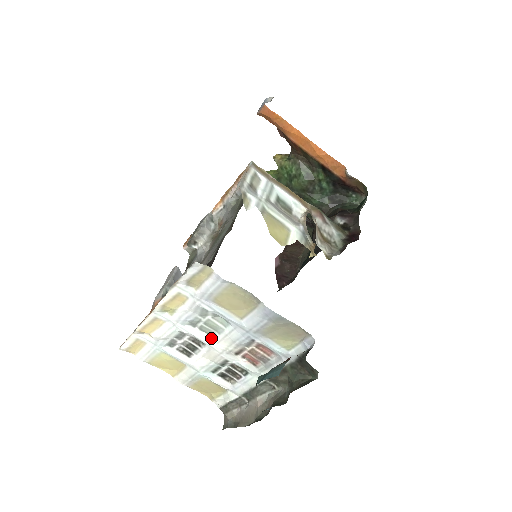
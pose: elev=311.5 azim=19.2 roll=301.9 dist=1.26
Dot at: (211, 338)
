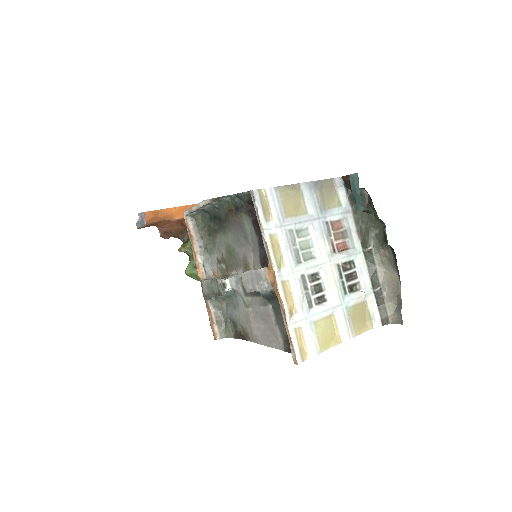
Dot at: (315, 258)
